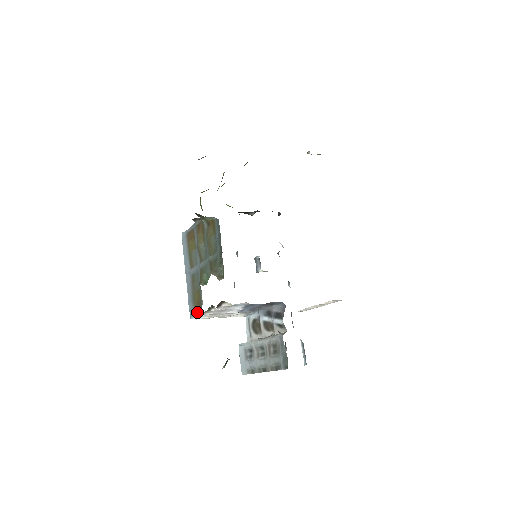
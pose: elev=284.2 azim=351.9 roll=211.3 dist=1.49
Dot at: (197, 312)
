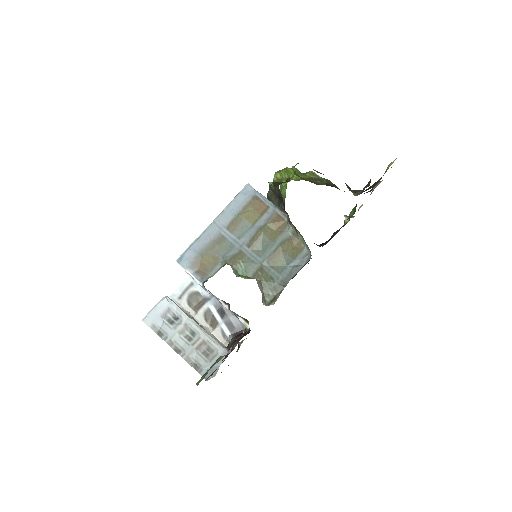
Dot at: (193, 270)
